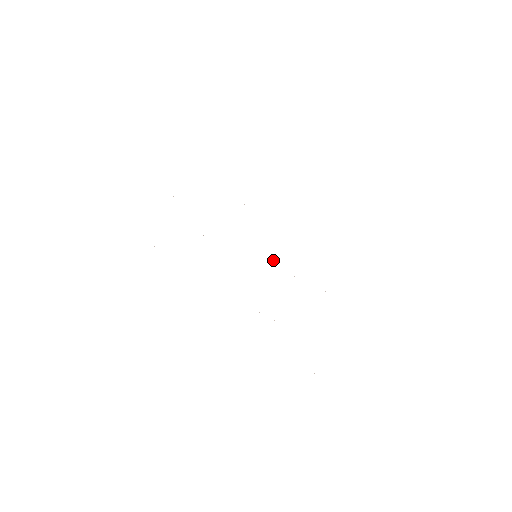
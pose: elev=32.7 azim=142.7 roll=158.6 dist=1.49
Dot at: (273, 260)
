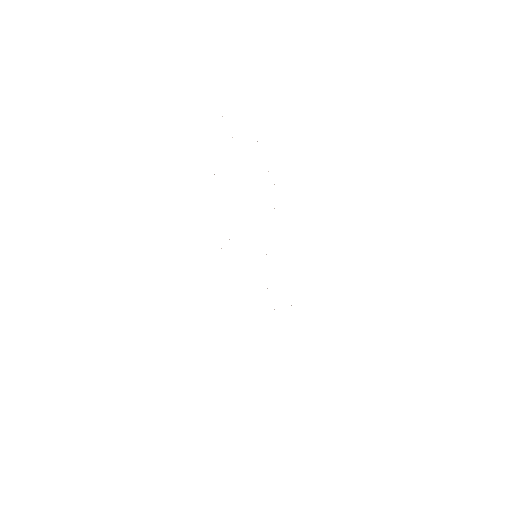
Dot at: (266, 254)
